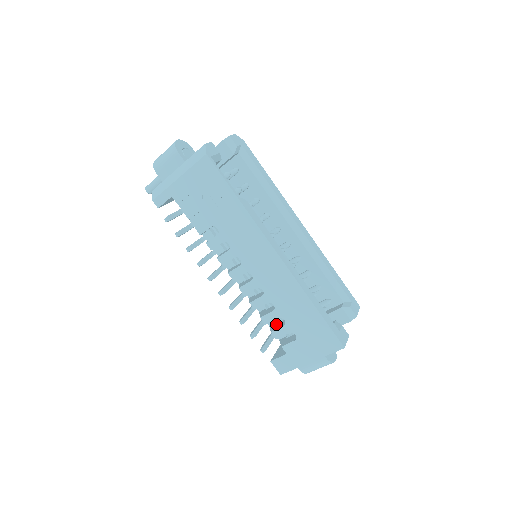
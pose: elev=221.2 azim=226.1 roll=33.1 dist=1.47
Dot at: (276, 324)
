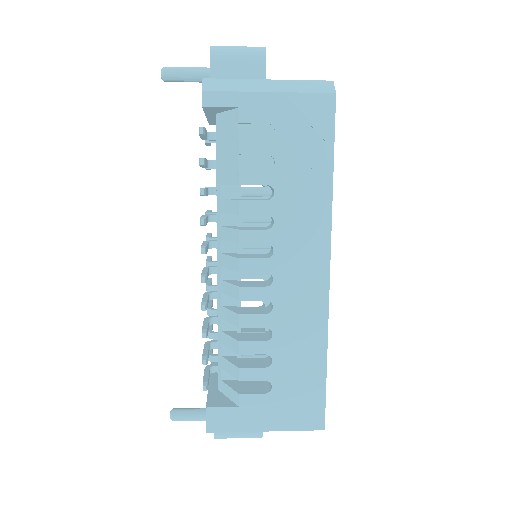
Dot at: (240, 358)
